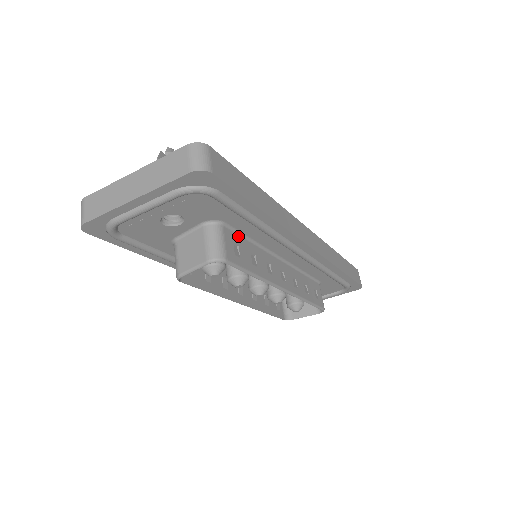
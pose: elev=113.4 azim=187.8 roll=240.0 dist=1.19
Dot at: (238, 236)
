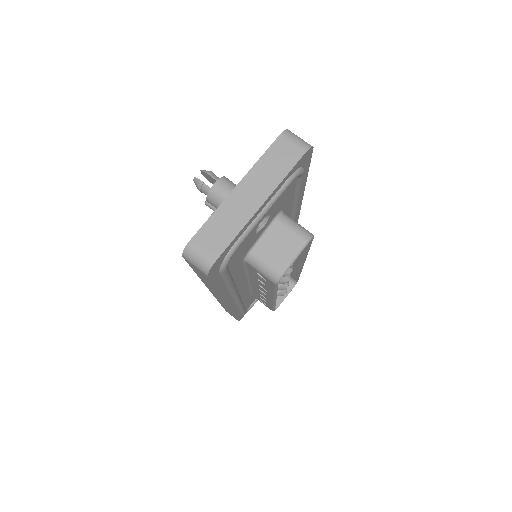
Dot at: occluded
